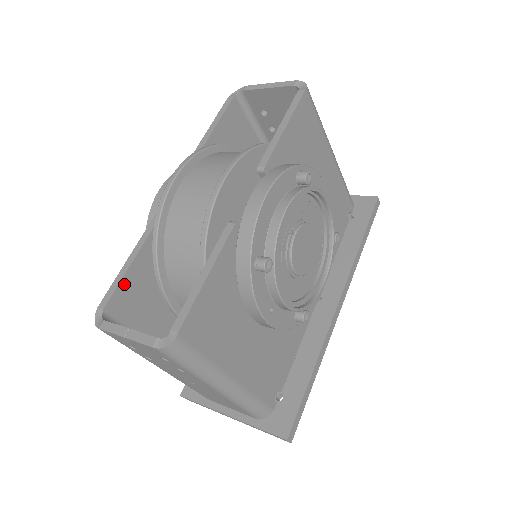
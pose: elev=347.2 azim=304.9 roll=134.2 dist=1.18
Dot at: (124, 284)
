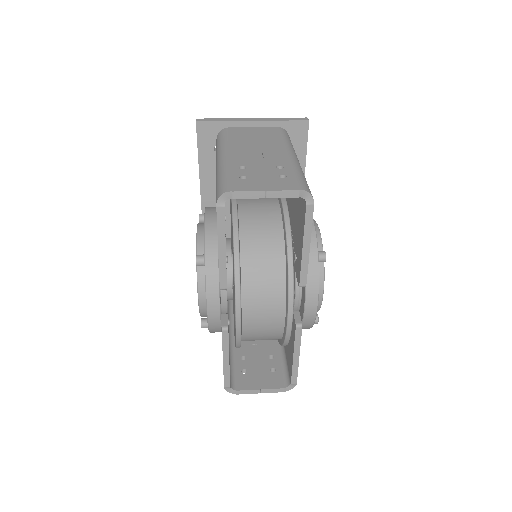
Dot at: (229, 369)
